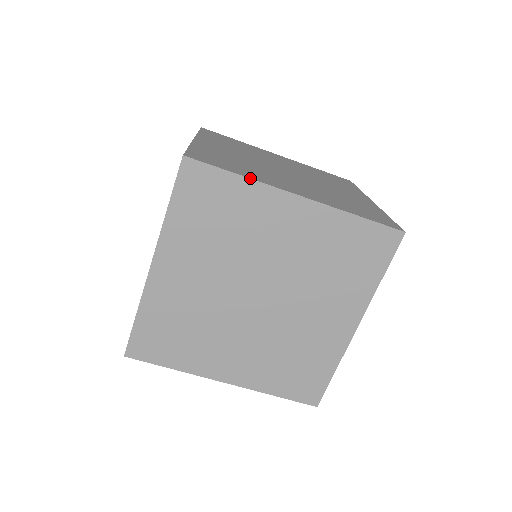
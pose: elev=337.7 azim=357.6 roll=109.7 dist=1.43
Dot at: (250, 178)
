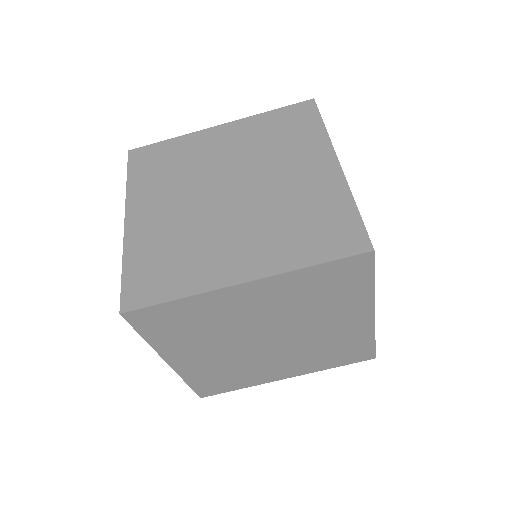
Dot at: (189, 296)
